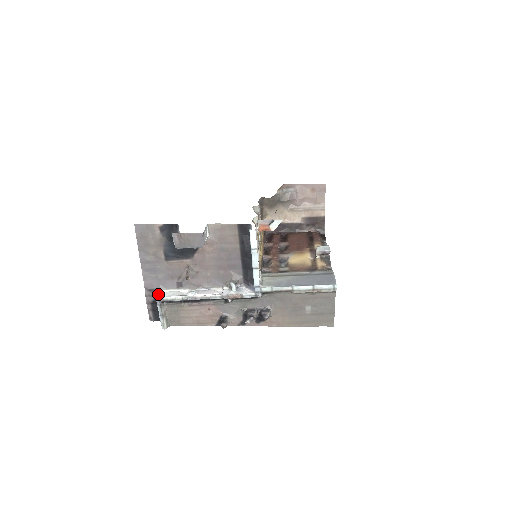
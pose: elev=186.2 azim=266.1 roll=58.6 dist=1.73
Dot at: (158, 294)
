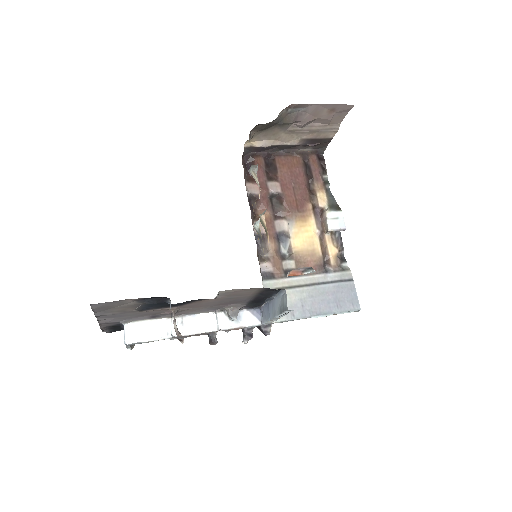
Dot at: (124, 332)
